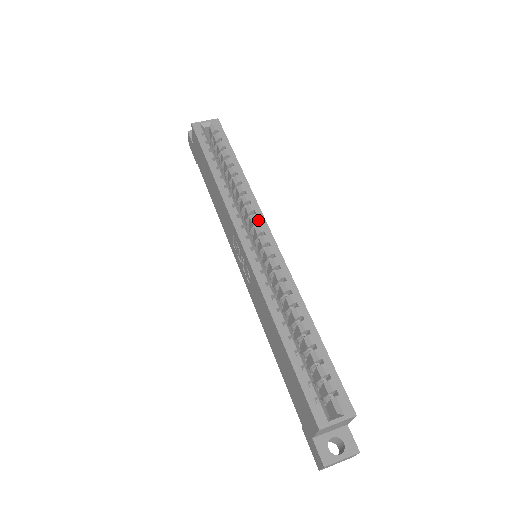
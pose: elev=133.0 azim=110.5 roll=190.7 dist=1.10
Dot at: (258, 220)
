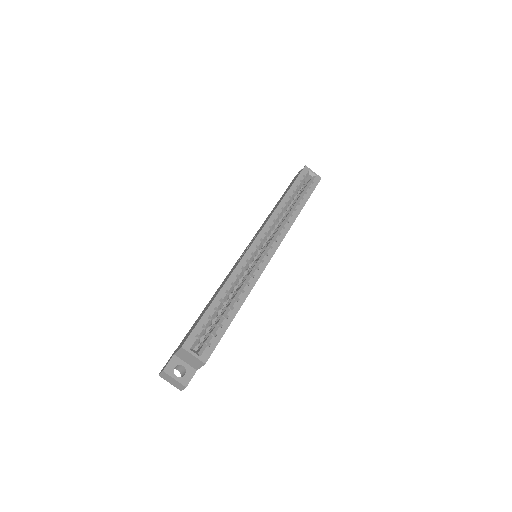
Dot at: (277, 239)
